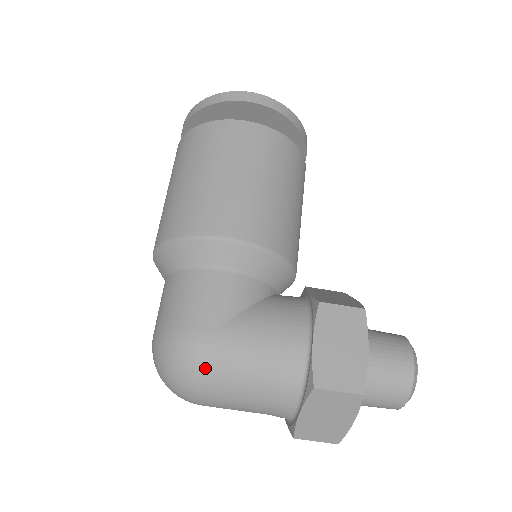
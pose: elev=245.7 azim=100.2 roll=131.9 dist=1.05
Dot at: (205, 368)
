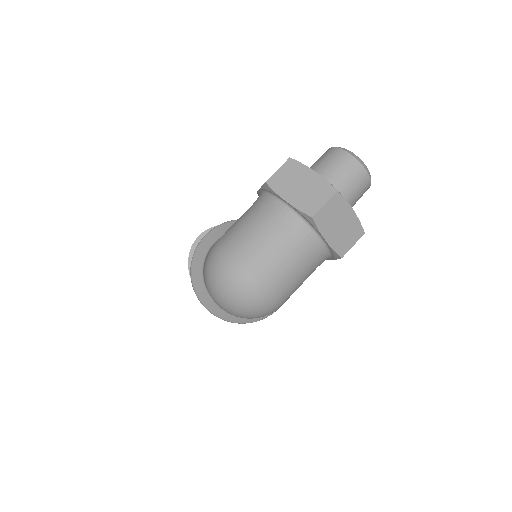
Dot at: (222, 247)
